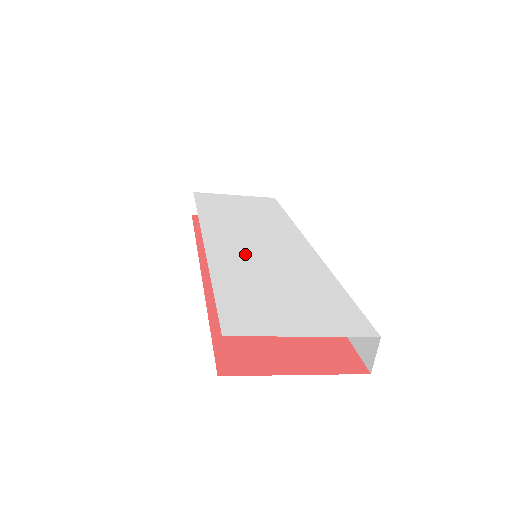
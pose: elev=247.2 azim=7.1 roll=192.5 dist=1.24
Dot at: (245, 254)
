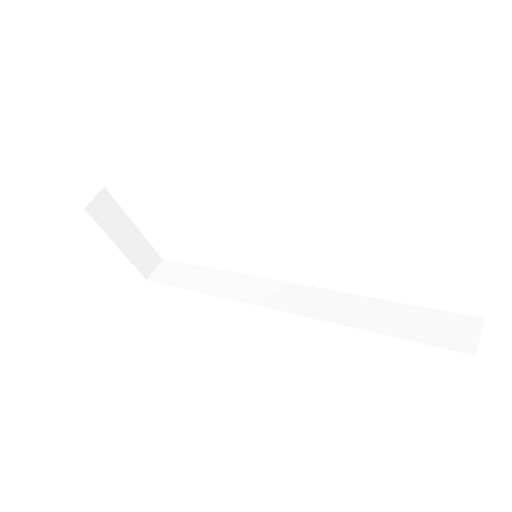
Dot at: occluded
